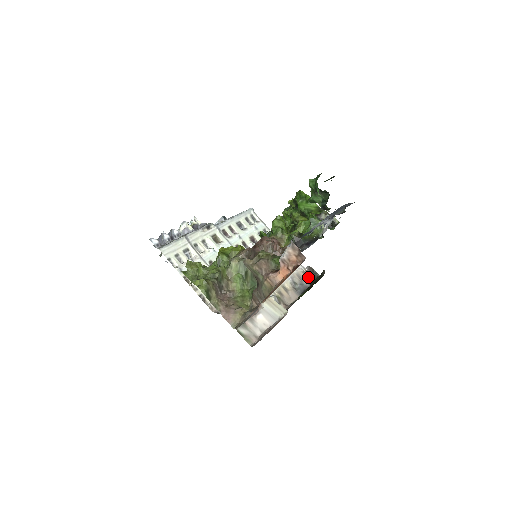
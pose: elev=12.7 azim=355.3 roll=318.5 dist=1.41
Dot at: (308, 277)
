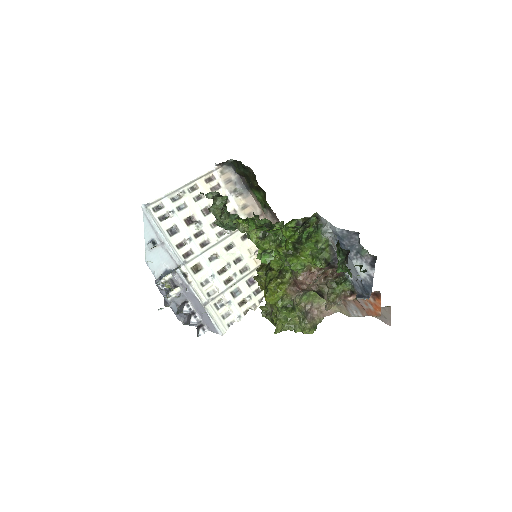
Dot at: (227, 170)
